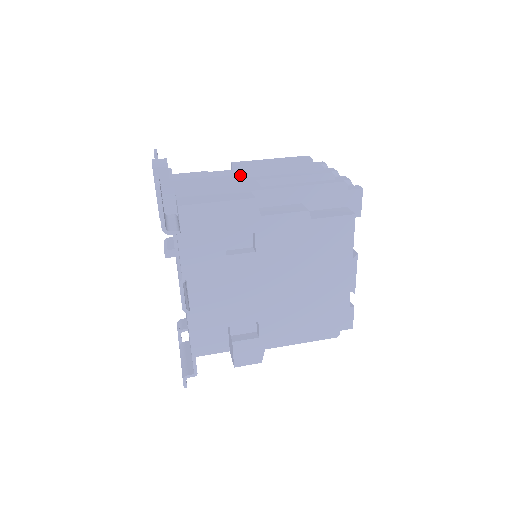
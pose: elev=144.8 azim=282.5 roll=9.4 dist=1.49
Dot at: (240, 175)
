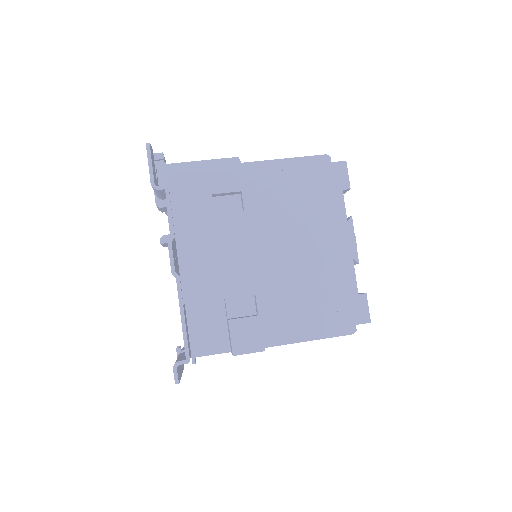
Dot at: occluded
